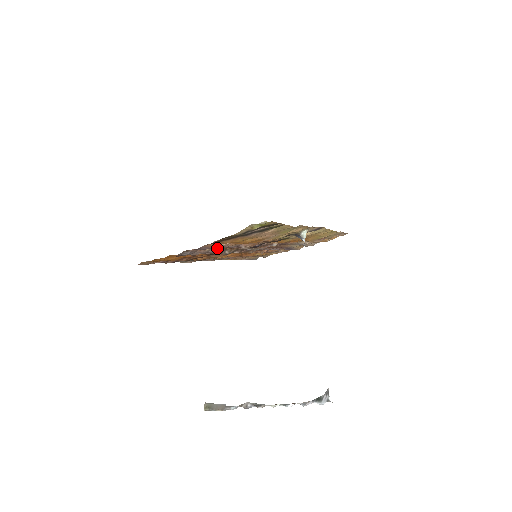
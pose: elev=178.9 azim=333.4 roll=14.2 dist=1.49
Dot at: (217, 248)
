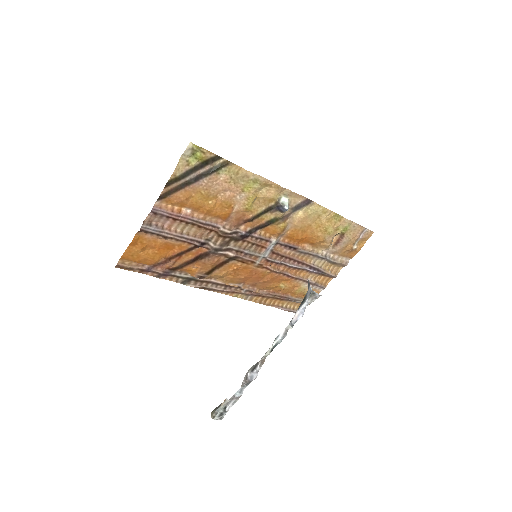
Dot at: (184, 221)
